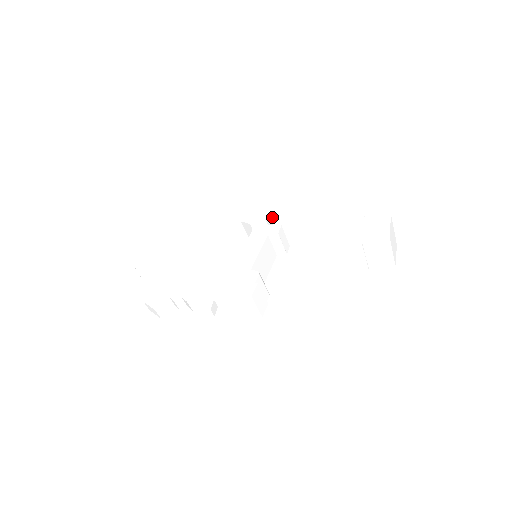
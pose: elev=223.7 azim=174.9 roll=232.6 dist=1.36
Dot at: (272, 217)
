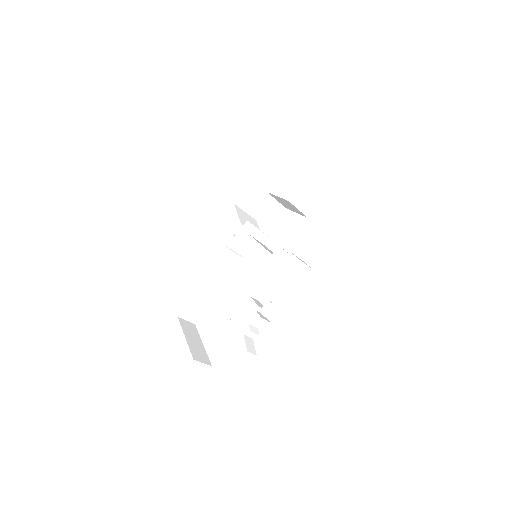
Dot at: (234, 227)
